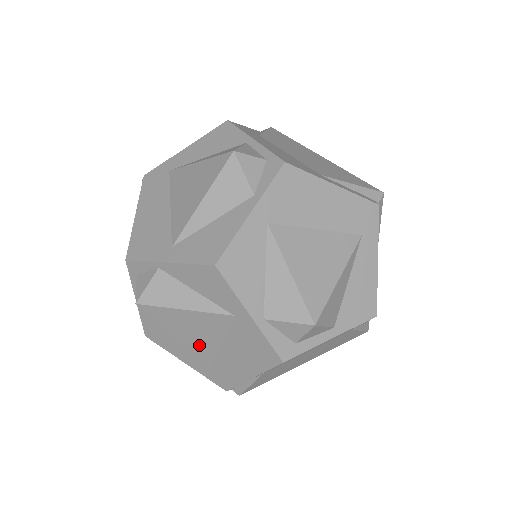
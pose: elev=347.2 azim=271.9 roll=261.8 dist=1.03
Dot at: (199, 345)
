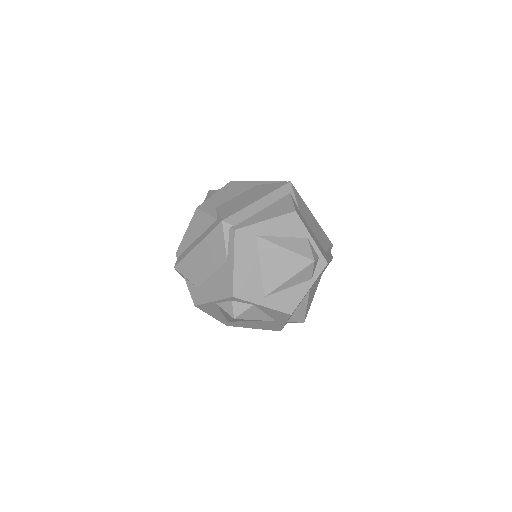
Dot at: occluded
